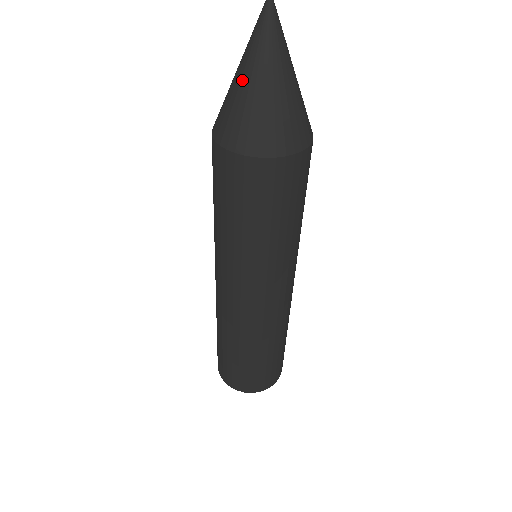
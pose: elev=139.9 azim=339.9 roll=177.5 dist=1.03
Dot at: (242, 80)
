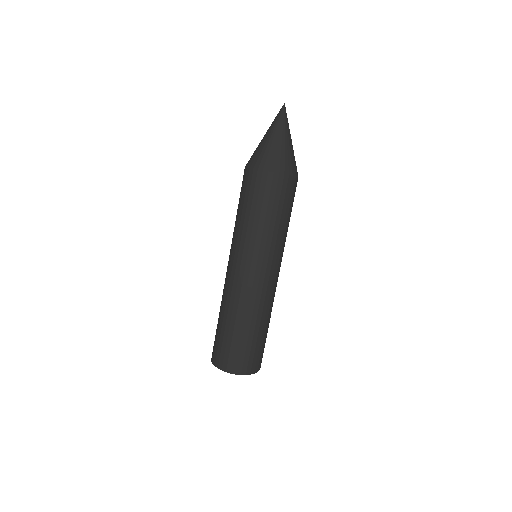
Dot at: (271, 138)
